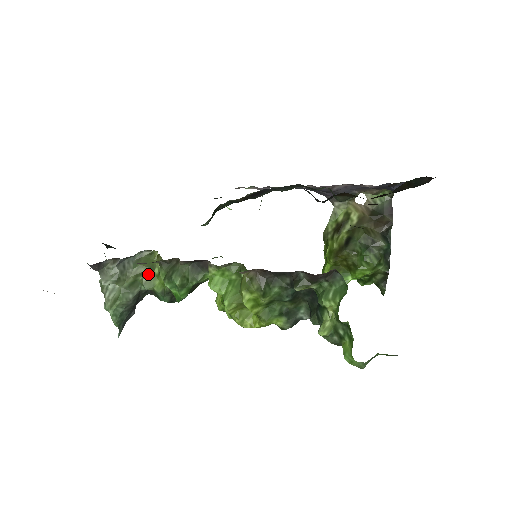
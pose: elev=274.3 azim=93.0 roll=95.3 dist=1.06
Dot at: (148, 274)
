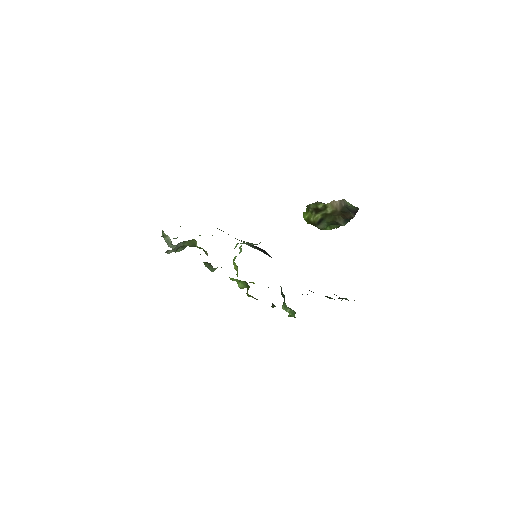
Dot at: (192, 246)
